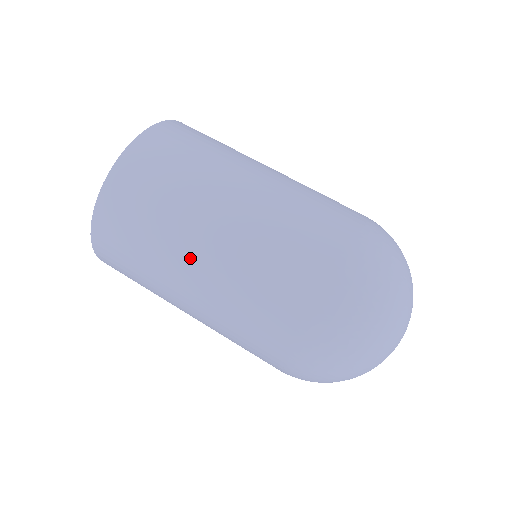
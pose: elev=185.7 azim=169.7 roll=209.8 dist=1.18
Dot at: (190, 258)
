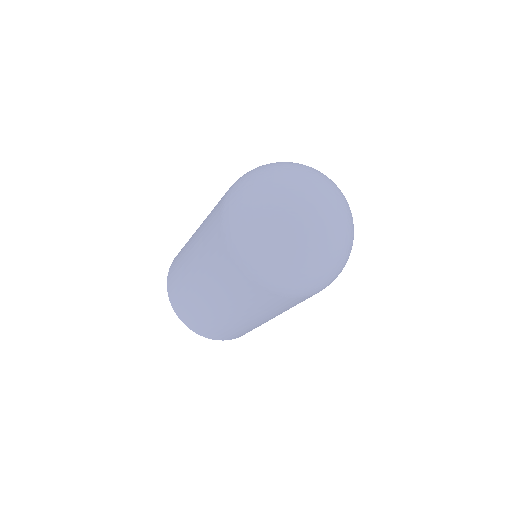
Dot at: (191, 272)
